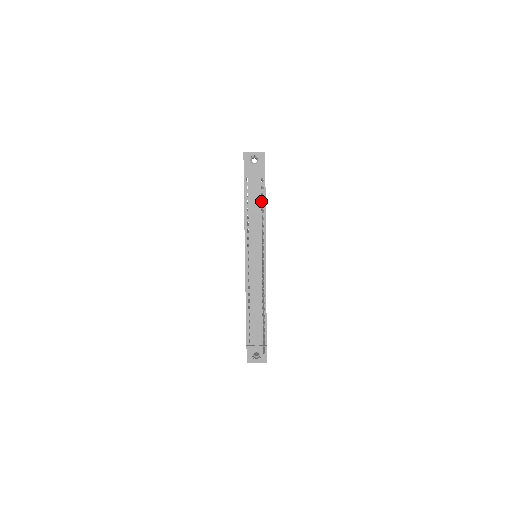
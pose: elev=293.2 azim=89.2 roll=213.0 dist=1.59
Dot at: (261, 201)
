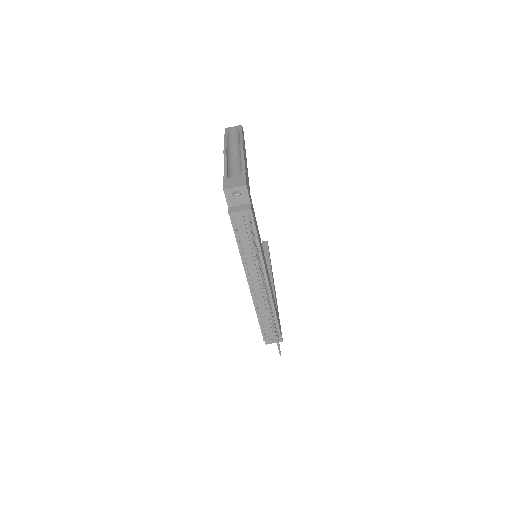
Dot at: occluded
